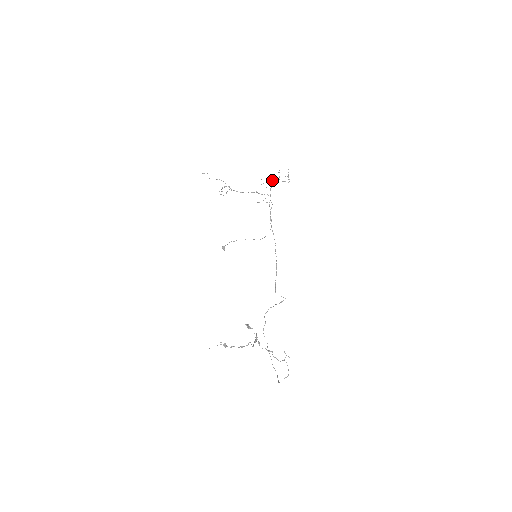
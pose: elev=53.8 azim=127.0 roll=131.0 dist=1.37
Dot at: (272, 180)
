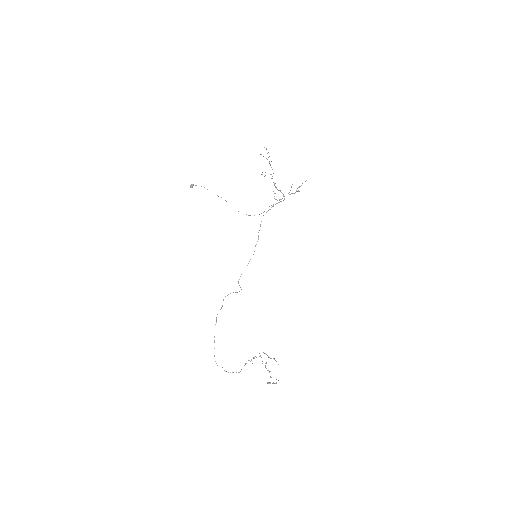
Dot at: (299, 191)
